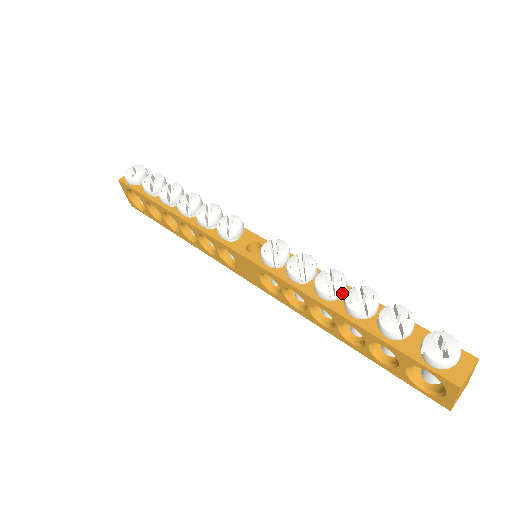
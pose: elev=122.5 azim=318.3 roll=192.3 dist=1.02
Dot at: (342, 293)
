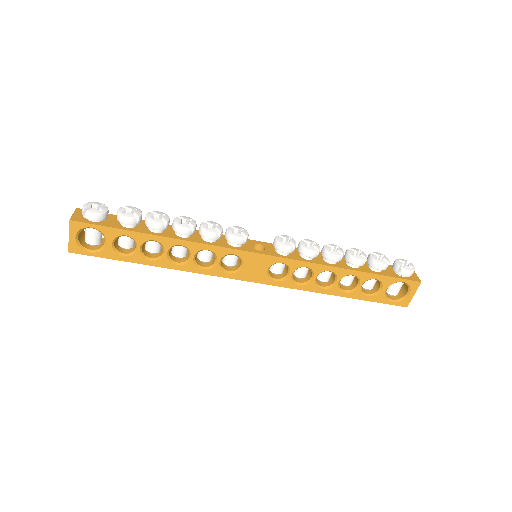
Dot at: (343, 255)
